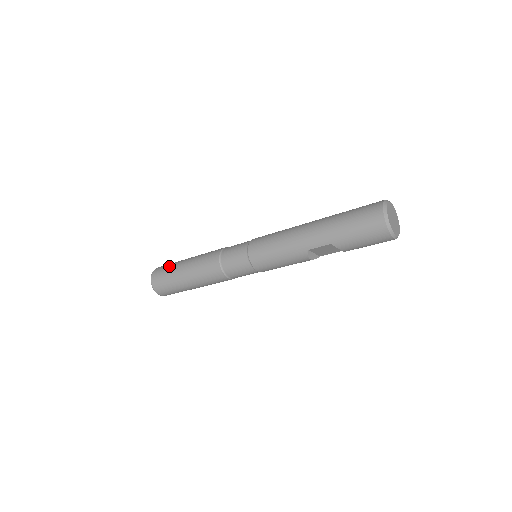
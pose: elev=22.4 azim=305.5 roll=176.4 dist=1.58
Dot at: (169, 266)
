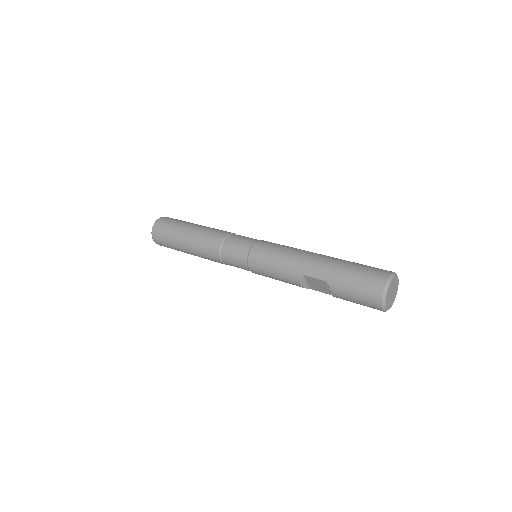
Dot at: (178, 221)
